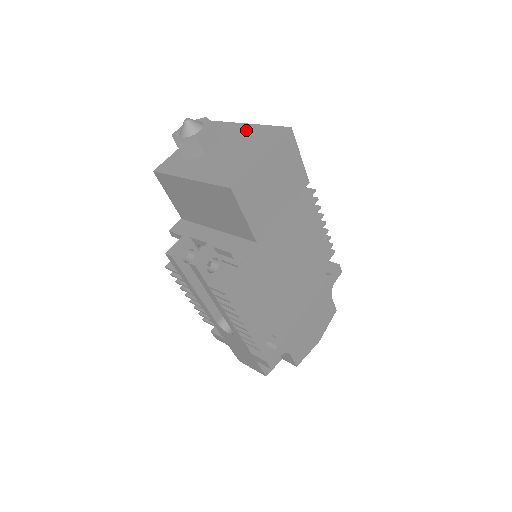
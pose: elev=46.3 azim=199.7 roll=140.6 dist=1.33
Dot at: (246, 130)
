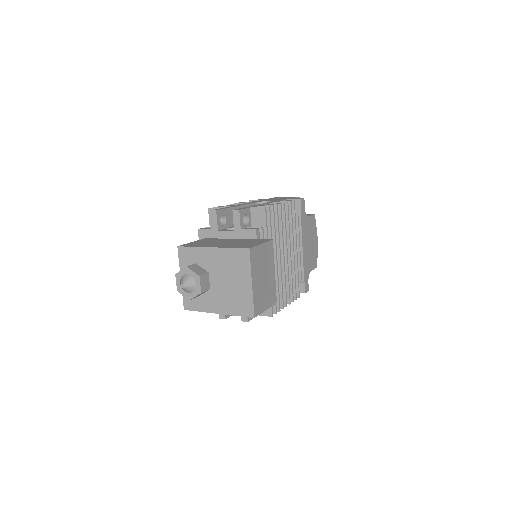
Dot at: (217, 256)
